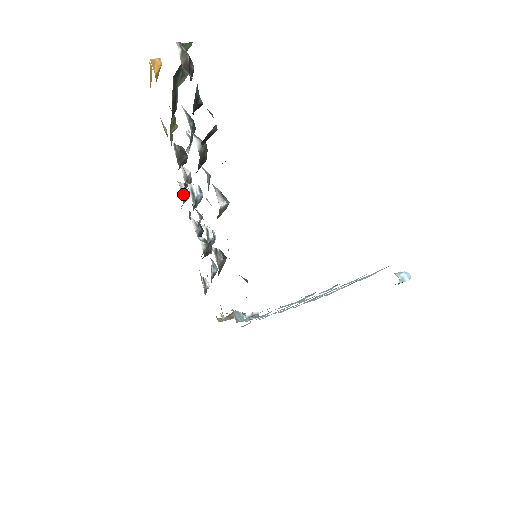
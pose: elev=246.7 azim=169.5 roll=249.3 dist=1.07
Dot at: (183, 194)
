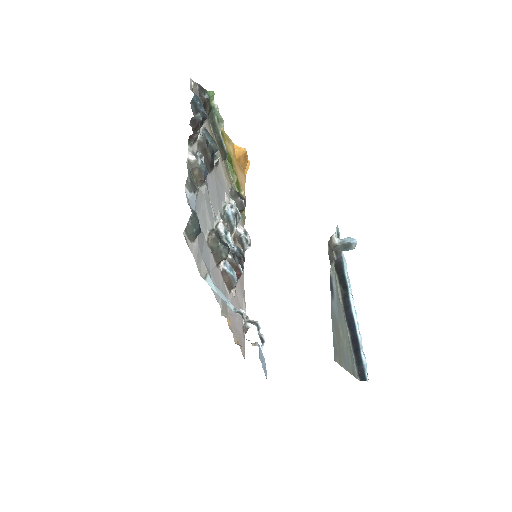
Dot at: (238, 231)
